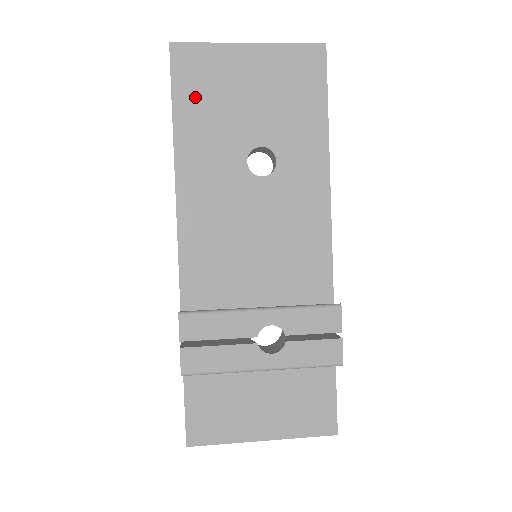
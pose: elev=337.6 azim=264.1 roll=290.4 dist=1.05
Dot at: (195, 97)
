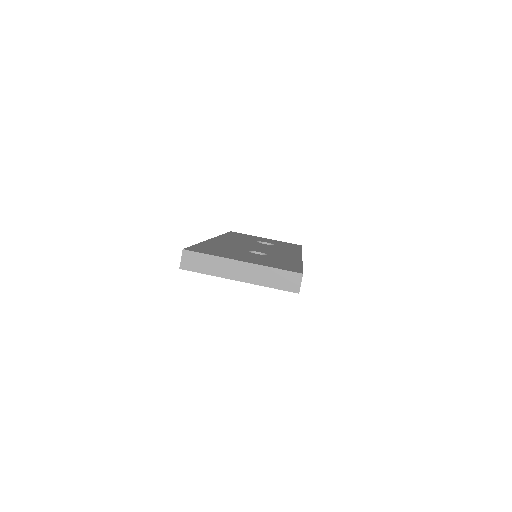
Dot at: occluded
